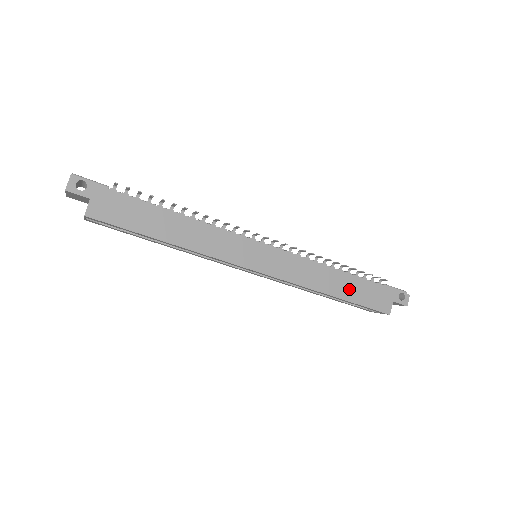
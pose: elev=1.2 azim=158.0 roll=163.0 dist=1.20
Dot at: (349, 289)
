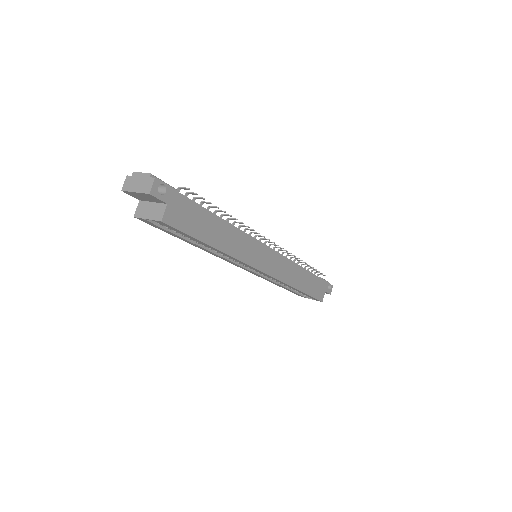
Dot at: (307, 283)
